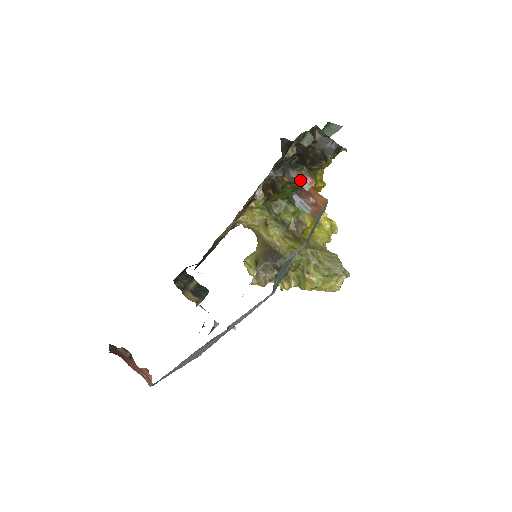
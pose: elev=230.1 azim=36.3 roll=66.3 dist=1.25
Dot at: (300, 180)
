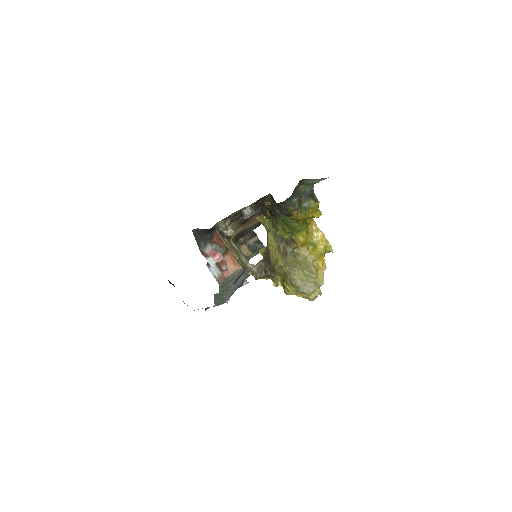
Dot at: (209, 257)
